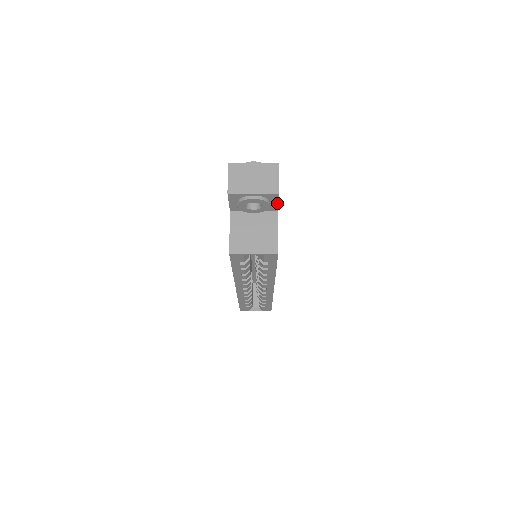
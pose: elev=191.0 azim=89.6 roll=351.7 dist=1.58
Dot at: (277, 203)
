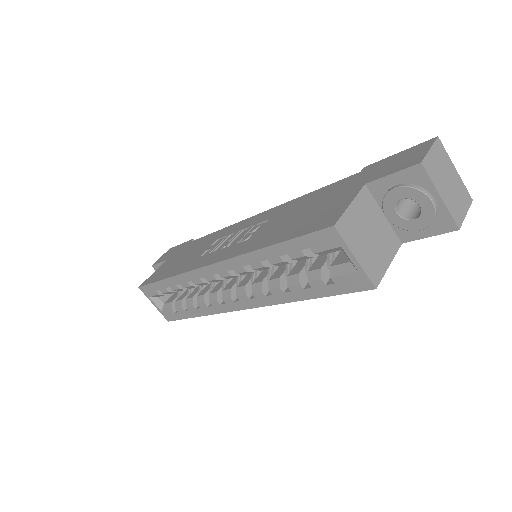
Dot at: (427, 236)
